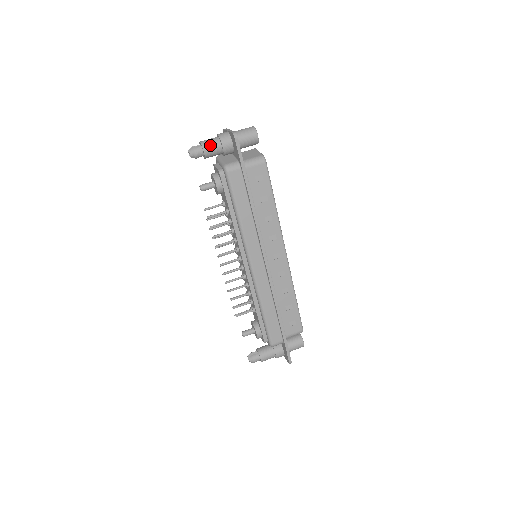
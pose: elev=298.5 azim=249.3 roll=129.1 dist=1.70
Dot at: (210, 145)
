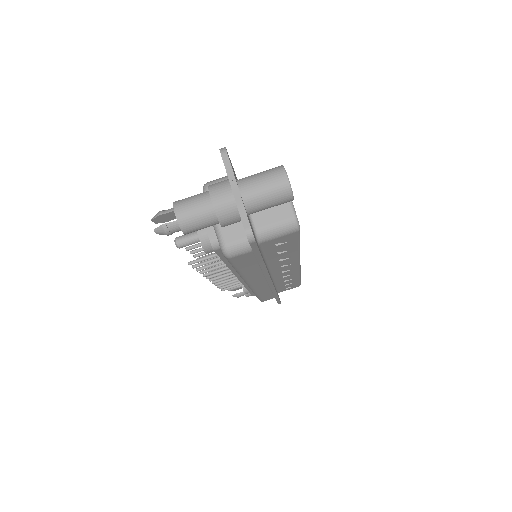
Dot at: (196, 225)
